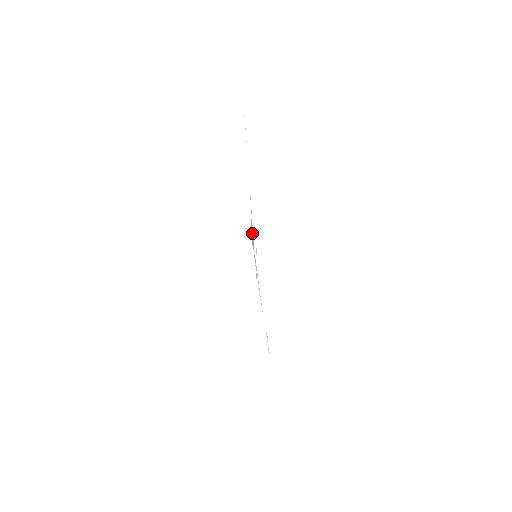
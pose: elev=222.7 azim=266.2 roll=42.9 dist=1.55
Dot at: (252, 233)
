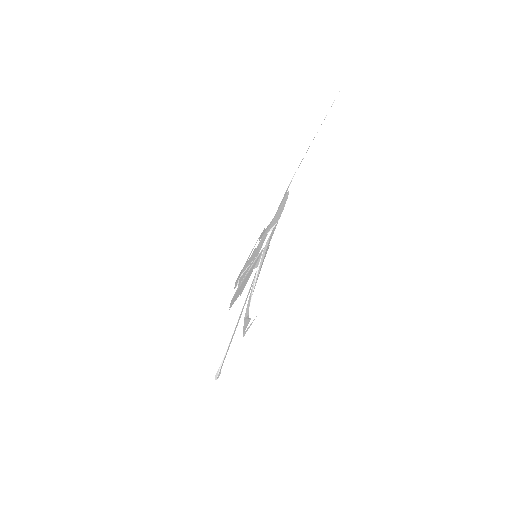
Dot at: (282, 207)
